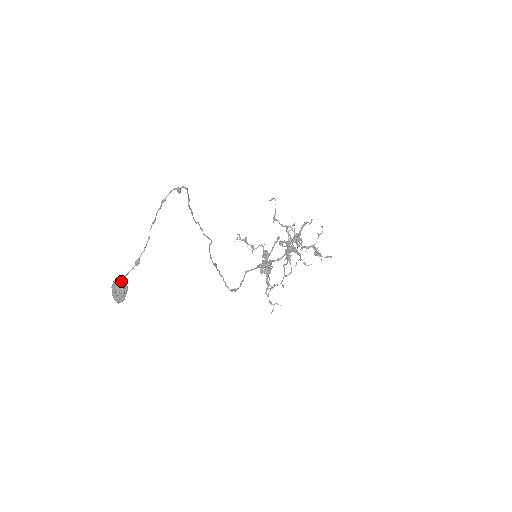
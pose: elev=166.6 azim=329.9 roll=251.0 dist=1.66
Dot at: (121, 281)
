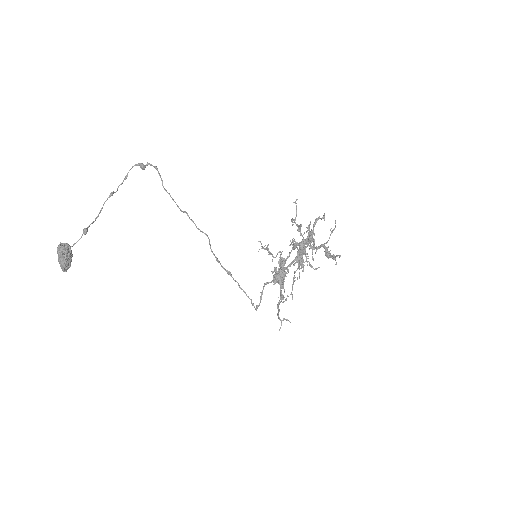
Dot at: (62, 246)
